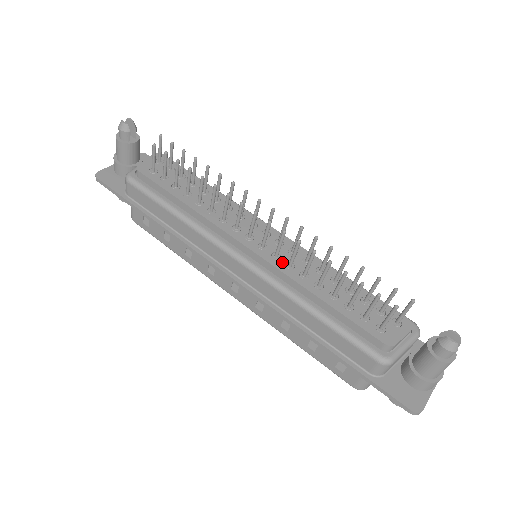
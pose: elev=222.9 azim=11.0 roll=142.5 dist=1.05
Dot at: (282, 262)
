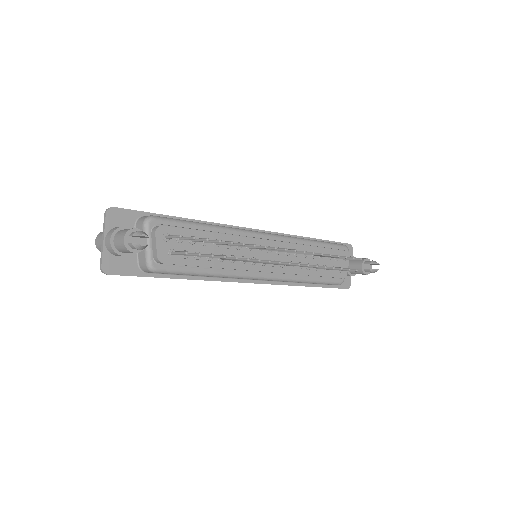
Dot at: (287, 266)
